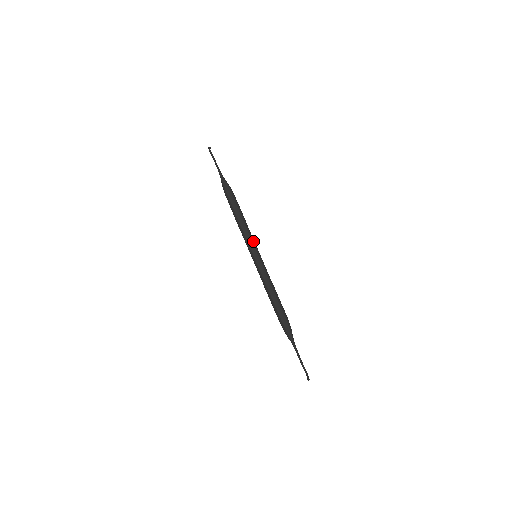
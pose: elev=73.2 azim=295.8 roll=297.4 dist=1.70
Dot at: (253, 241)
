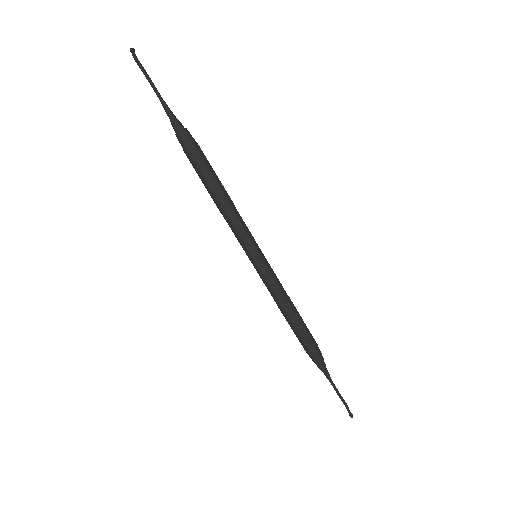
Dot at: (249, 233)
